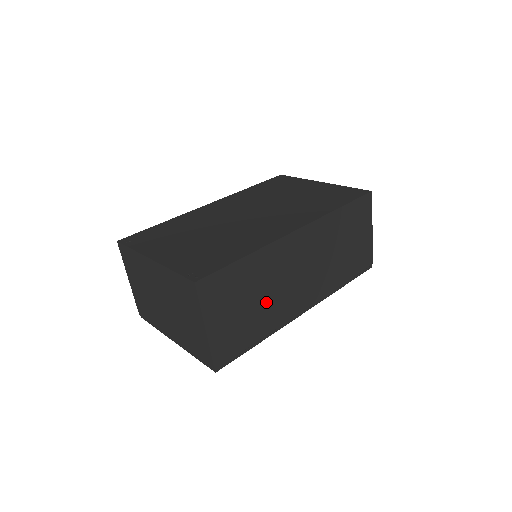
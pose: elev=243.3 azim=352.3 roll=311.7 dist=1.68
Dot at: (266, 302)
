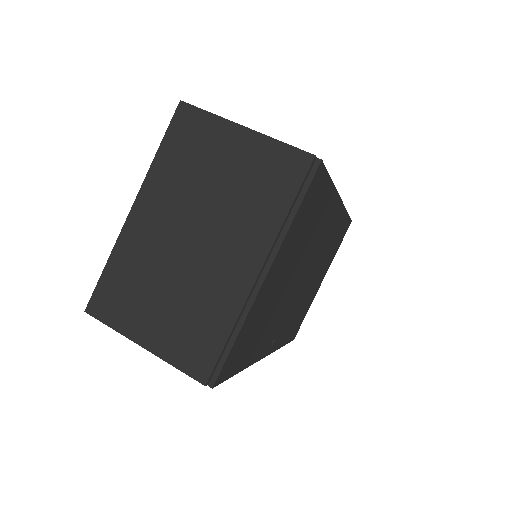
Dot at: occluded
